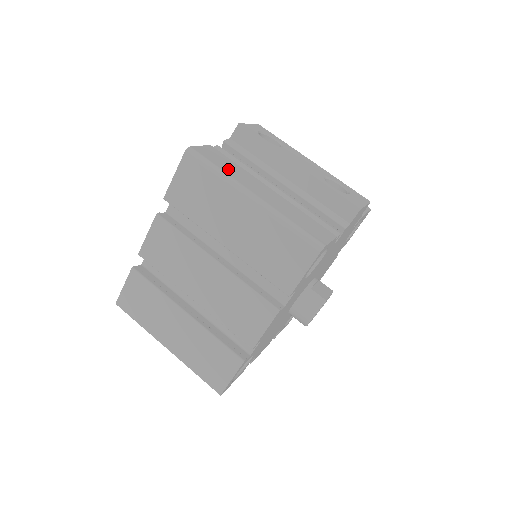
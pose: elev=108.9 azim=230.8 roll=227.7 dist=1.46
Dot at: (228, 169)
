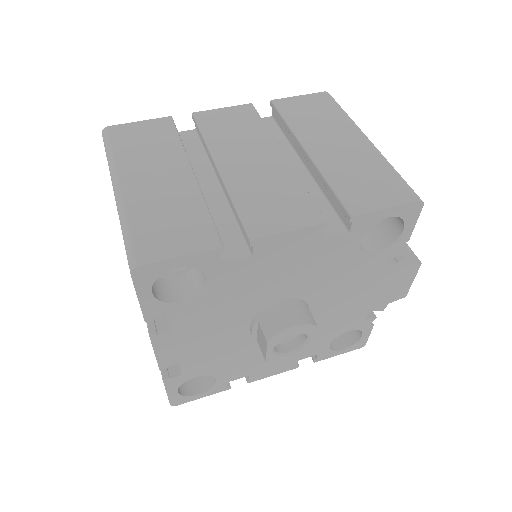
Dot at: occluded
